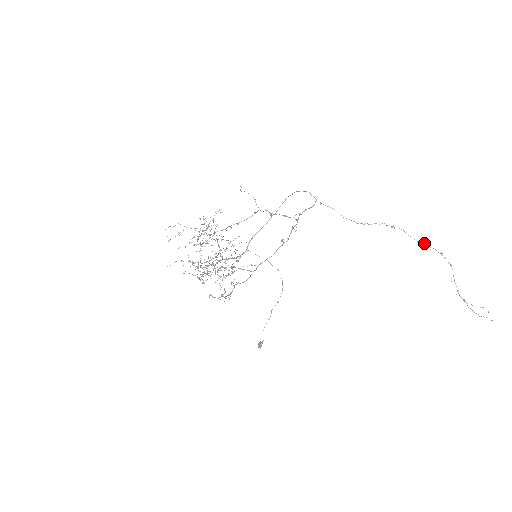
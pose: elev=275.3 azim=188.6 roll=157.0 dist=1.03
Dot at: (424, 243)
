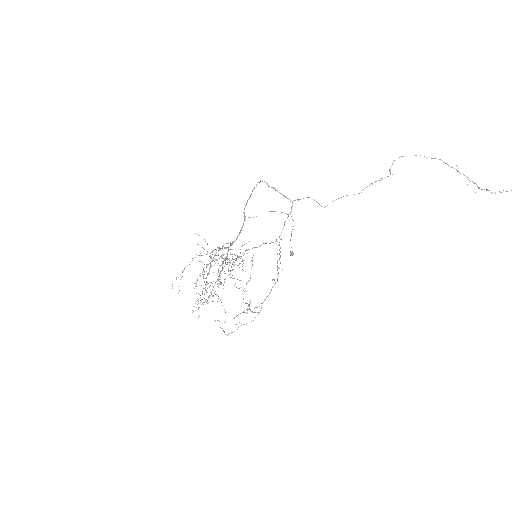
Dot at: occluded
